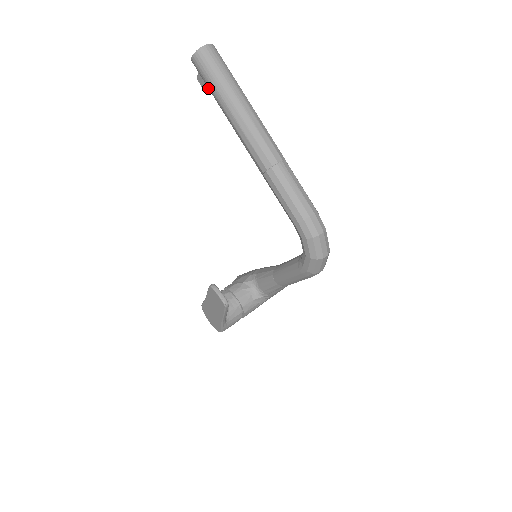
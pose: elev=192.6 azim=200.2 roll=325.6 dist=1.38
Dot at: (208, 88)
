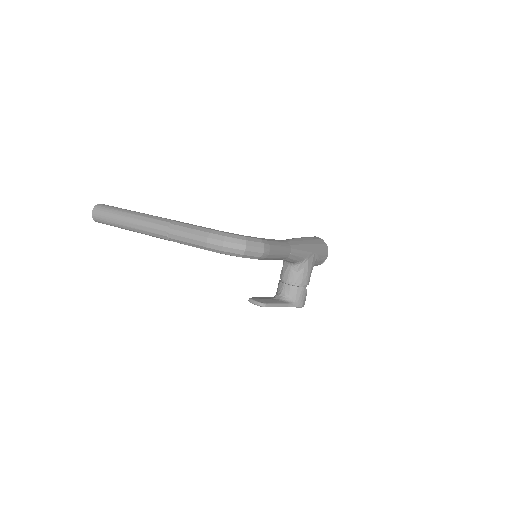
Dot at: occluded
